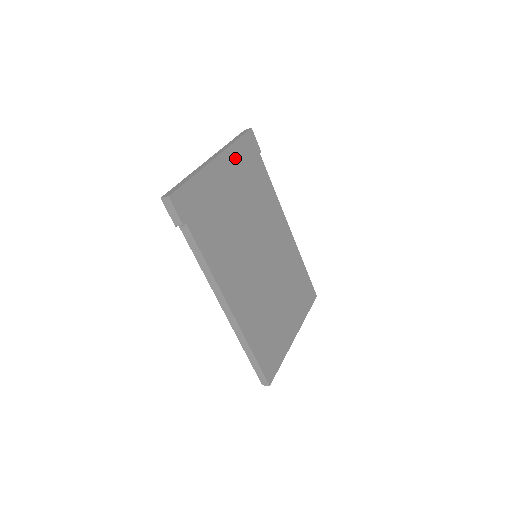
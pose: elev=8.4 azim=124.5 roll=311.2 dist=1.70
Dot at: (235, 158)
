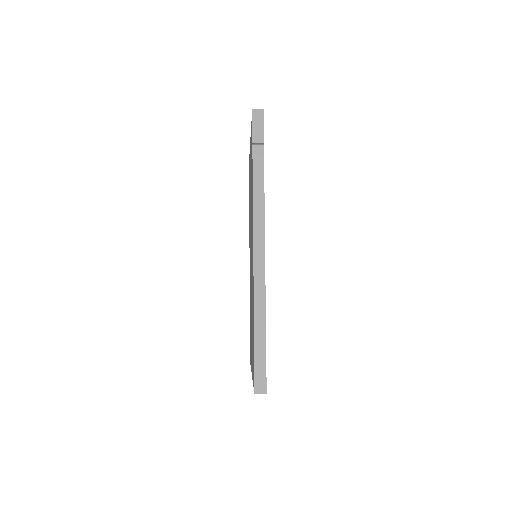
Dot at: occluded
